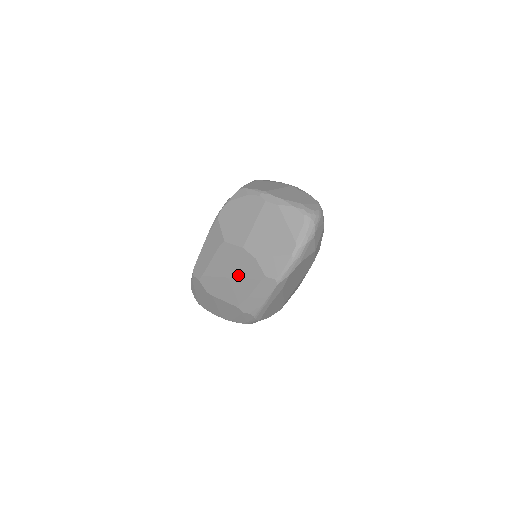
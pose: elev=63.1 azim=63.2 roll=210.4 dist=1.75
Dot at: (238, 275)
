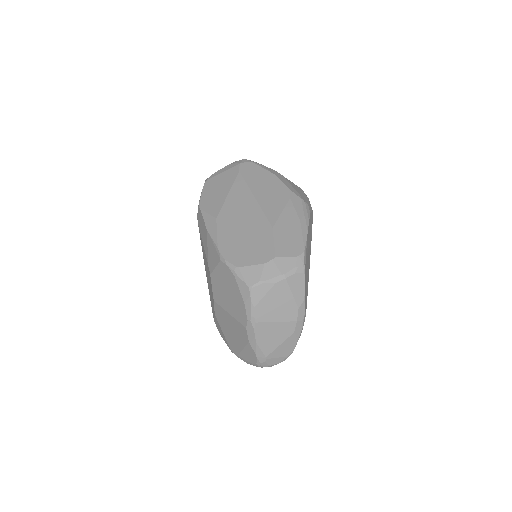
Dot at: (208, 284)
